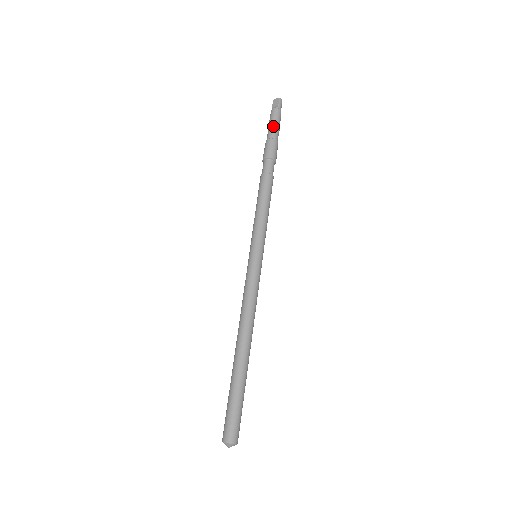
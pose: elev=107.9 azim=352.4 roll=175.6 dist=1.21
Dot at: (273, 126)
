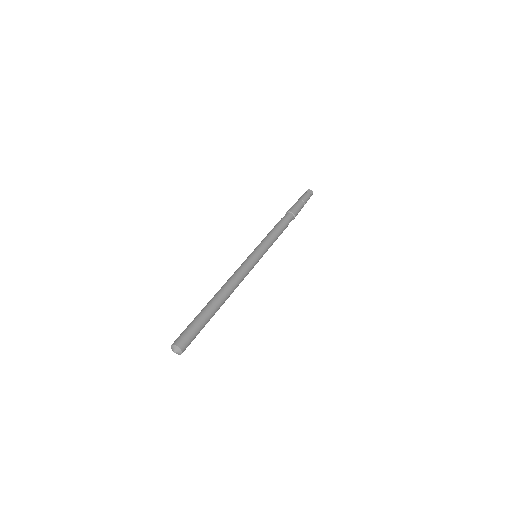
Dot at: (304, 201)
